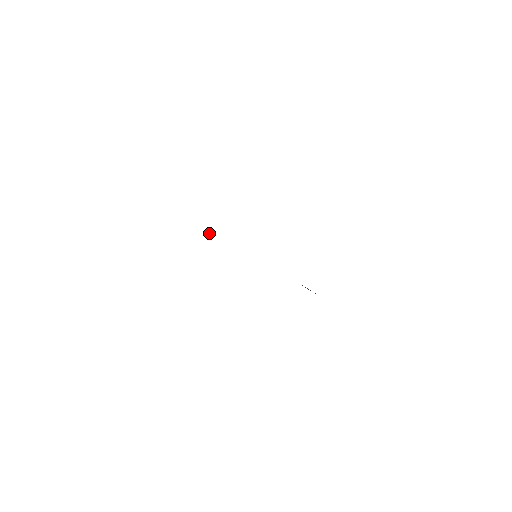
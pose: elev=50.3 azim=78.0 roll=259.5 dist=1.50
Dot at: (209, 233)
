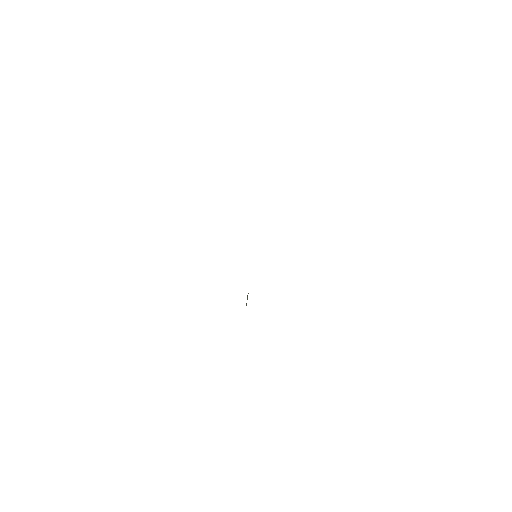
Dot at: occluded
